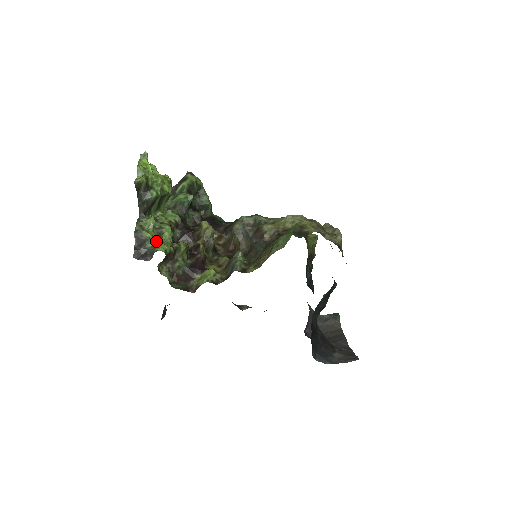
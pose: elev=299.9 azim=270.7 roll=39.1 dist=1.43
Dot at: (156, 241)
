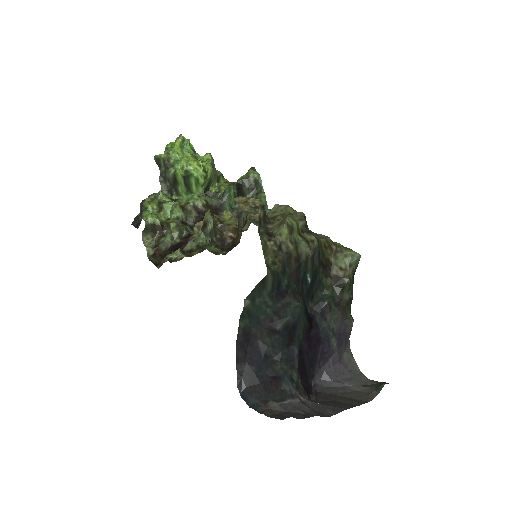
Dot at: (153, 213)
